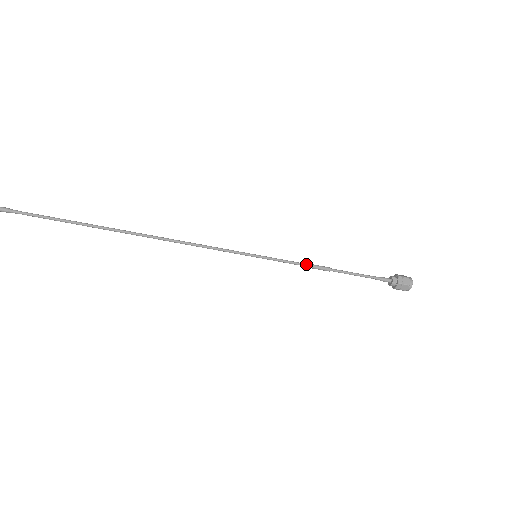
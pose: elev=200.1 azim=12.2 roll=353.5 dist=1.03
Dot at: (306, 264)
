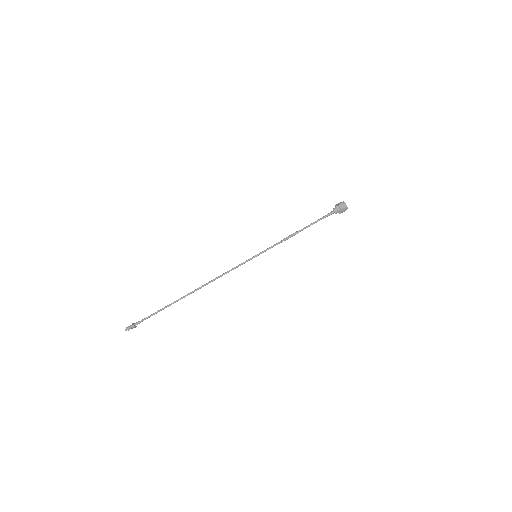
Dot at: (283, 240)
